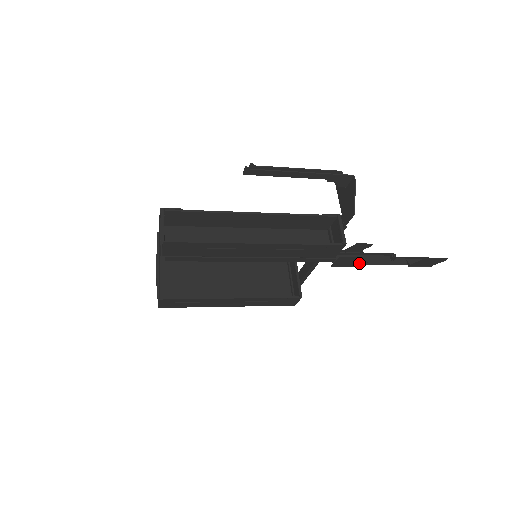
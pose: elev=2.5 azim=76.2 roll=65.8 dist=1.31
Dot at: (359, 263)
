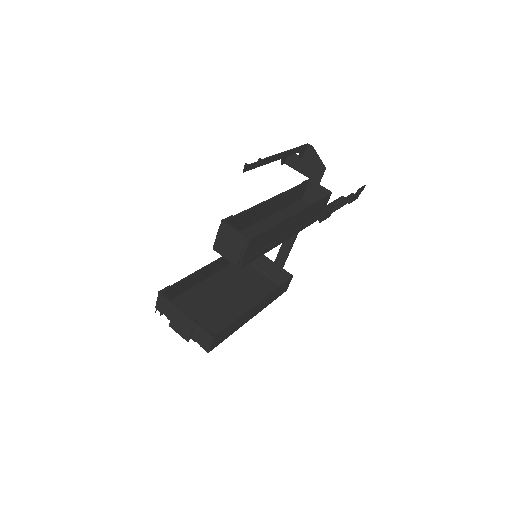
Dot at: occluded
